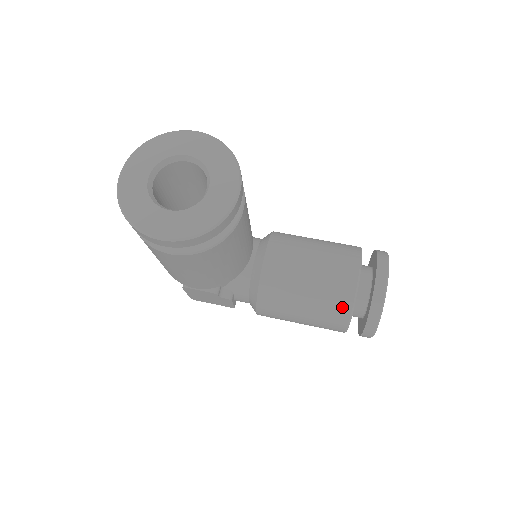
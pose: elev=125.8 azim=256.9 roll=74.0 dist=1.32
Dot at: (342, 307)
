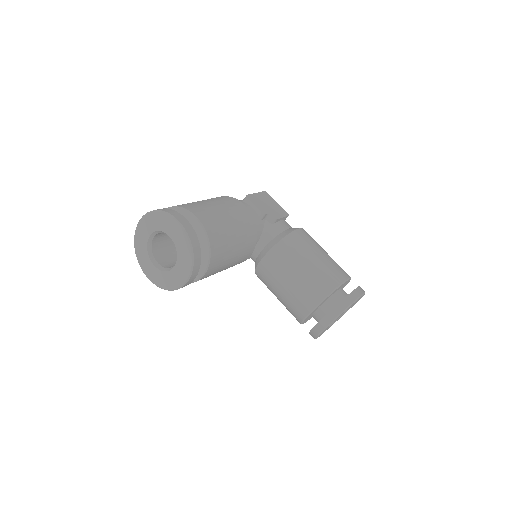
Dot at: (296, 317)
